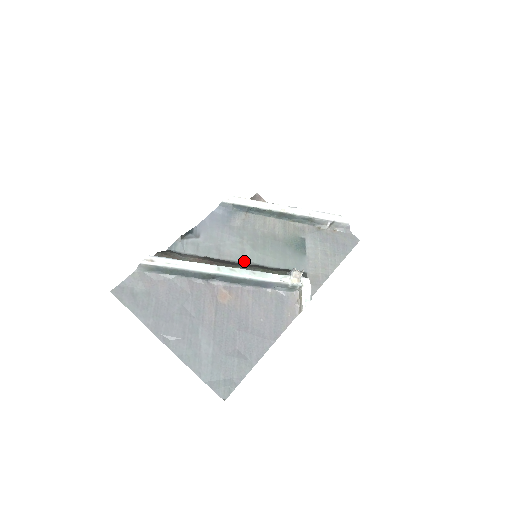
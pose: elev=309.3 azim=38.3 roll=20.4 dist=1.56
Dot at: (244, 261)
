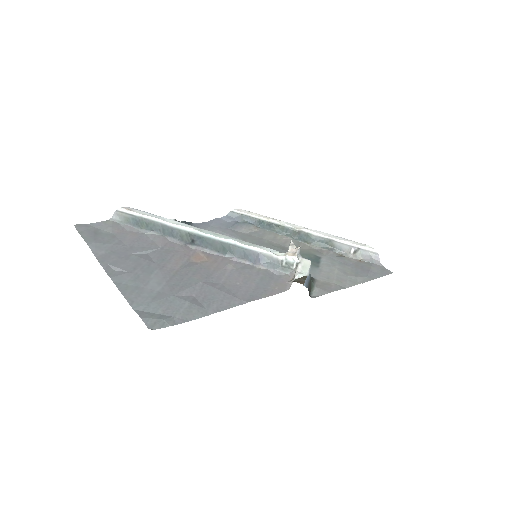
Dot at: occluded
